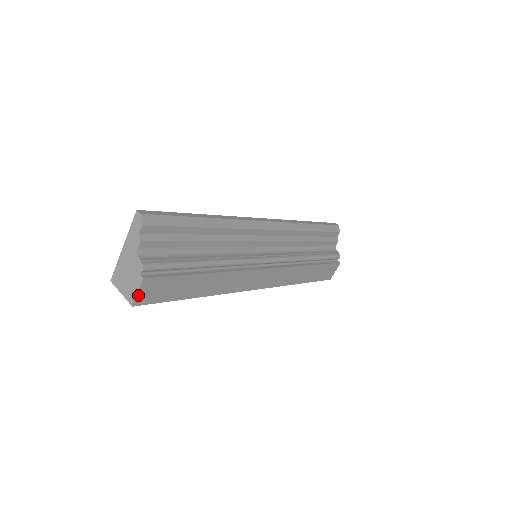
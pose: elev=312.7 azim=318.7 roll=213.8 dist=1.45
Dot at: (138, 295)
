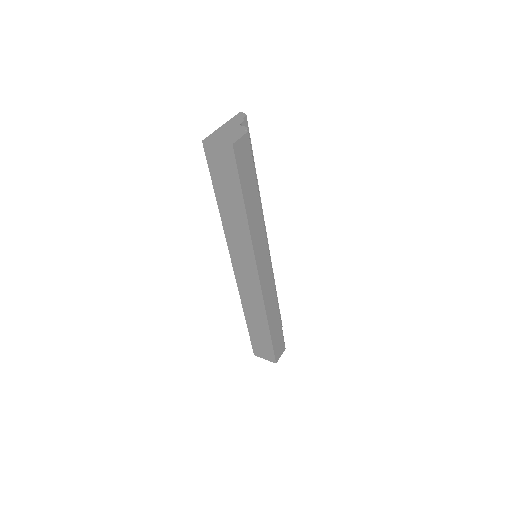
Dot at: (239, 141)
